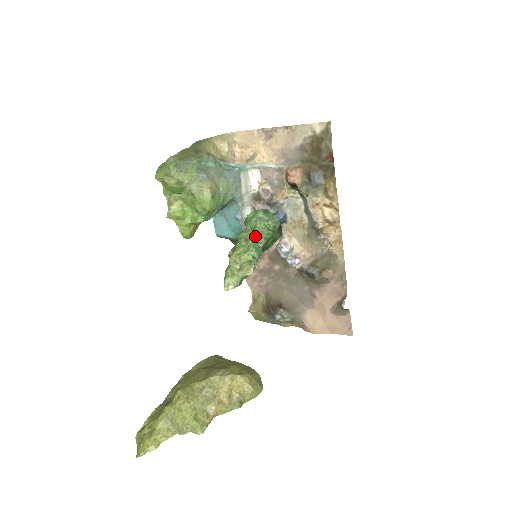
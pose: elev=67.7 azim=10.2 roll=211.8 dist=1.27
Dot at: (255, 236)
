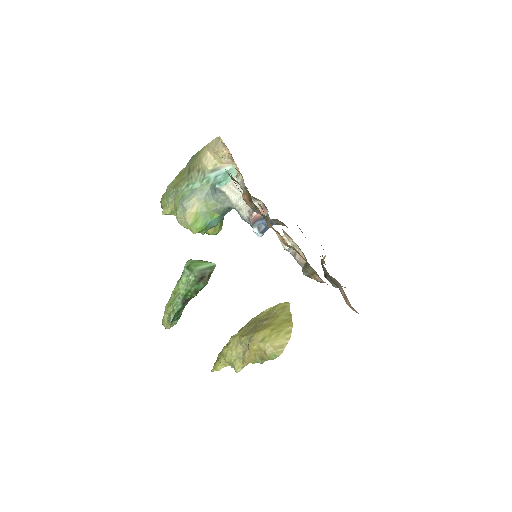
Dot at: (178, 291)
